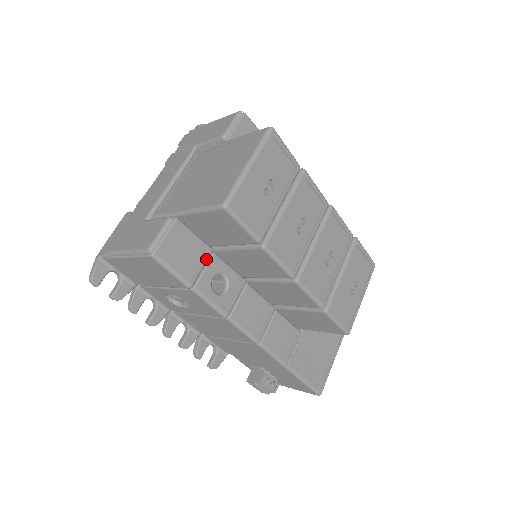
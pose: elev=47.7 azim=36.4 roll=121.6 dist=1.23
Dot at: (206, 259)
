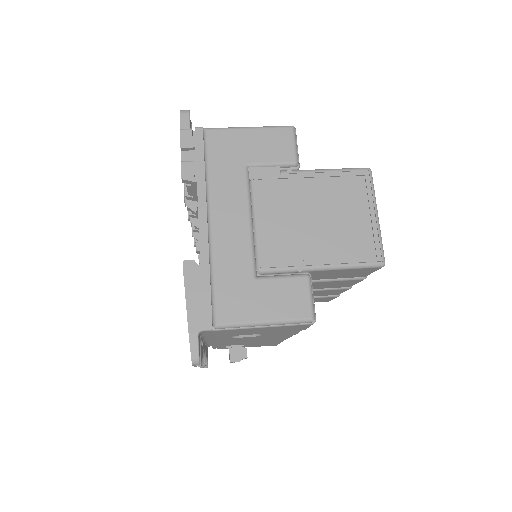
Dot at: occluded
